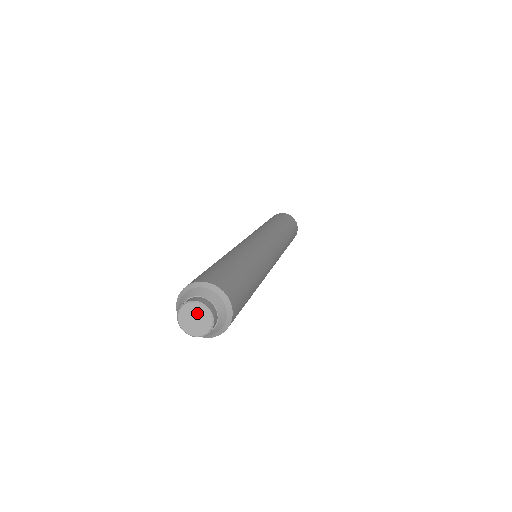
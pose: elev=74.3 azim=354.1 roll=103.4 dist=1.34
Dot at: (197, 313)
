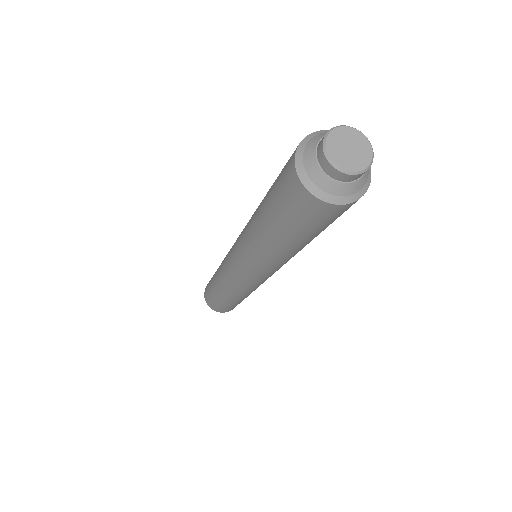
Dot at: (349, 139)
